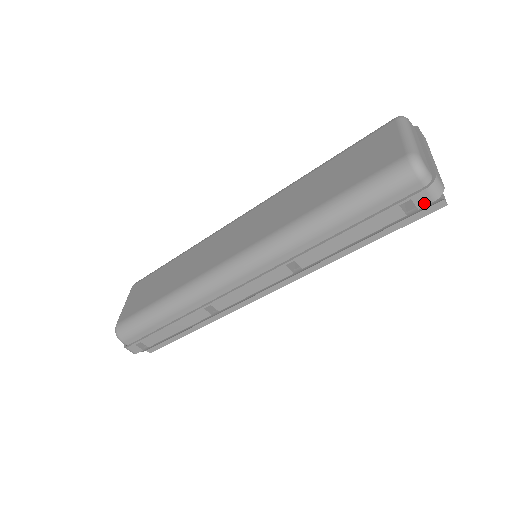
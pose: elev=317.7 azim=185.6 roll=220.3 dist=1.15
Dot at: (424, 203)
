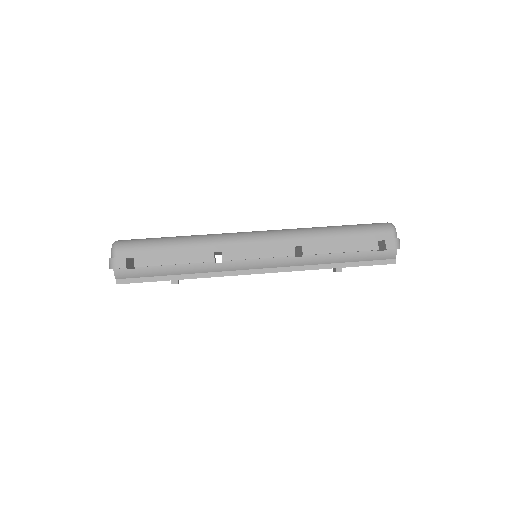
Dot at: (390, 247)
